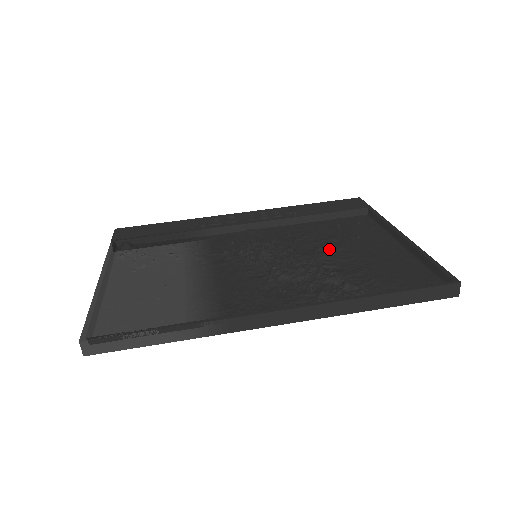
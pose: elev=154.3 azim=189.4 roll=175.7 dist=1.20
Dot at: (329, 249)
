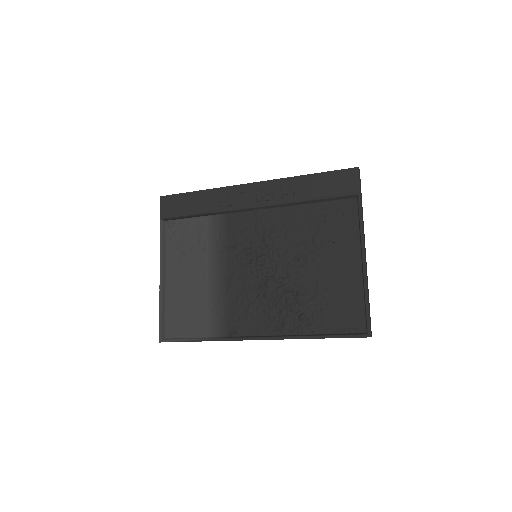
Dot at: (305, 263)
